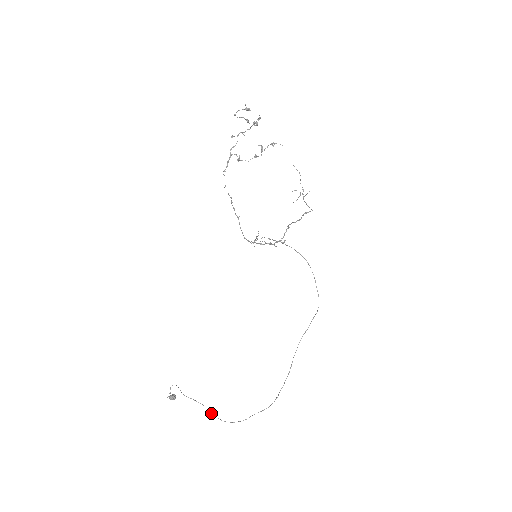
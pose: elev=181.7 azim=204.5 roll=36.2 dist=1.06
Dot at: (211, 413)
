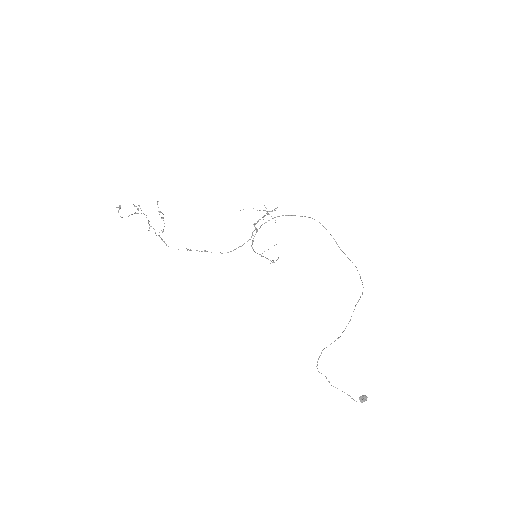
Dot at: occluded
